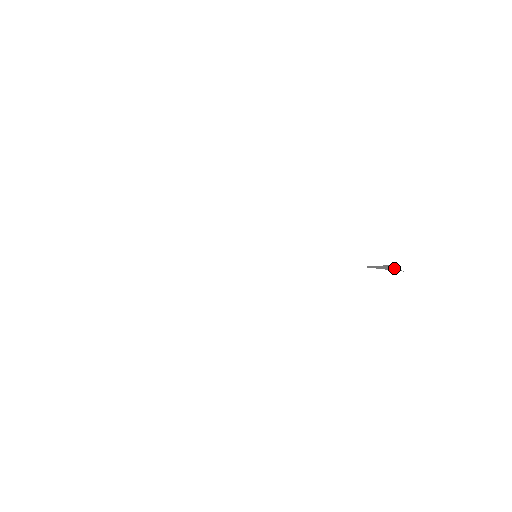
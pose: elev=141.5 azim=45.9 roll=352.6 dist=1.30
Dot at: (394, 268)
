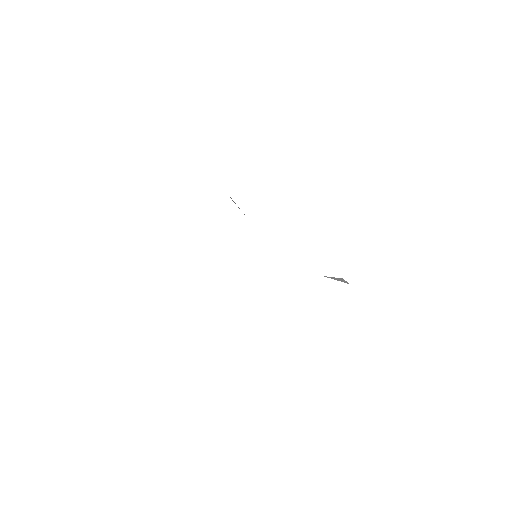
Dot at: (345, 281)
